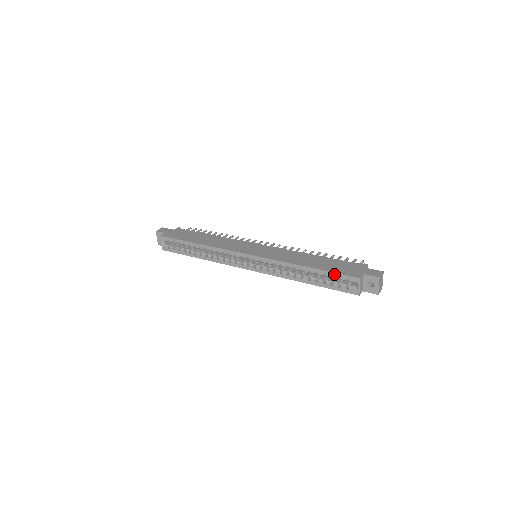
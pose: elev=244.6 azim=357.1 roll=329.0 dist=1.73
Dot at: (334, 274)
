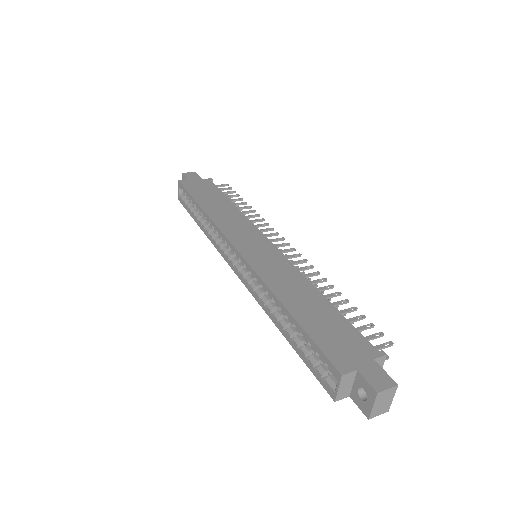
Dot at: (312, 343)
